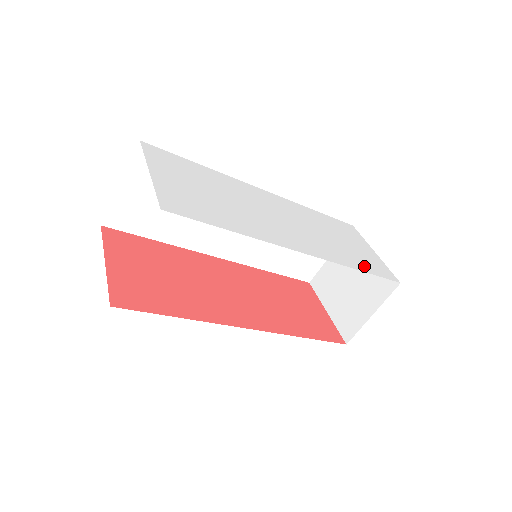
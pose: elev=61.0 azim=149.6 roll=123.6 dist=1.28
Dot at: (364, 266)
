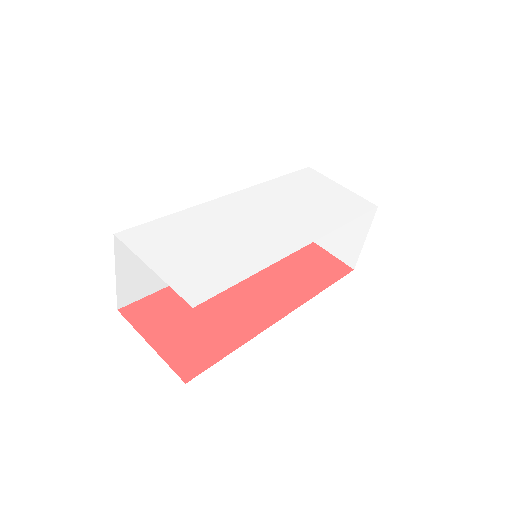
Dot at: (346, 214)
